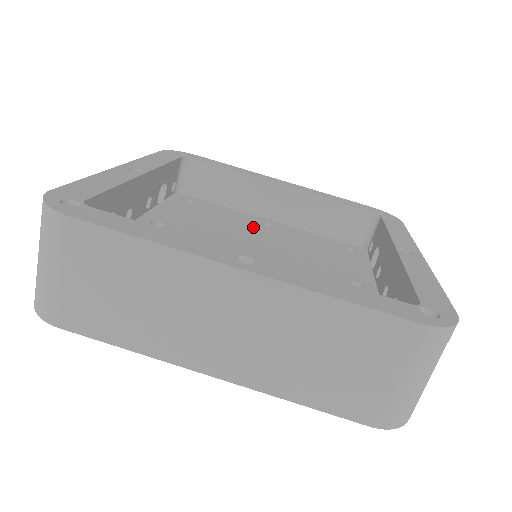
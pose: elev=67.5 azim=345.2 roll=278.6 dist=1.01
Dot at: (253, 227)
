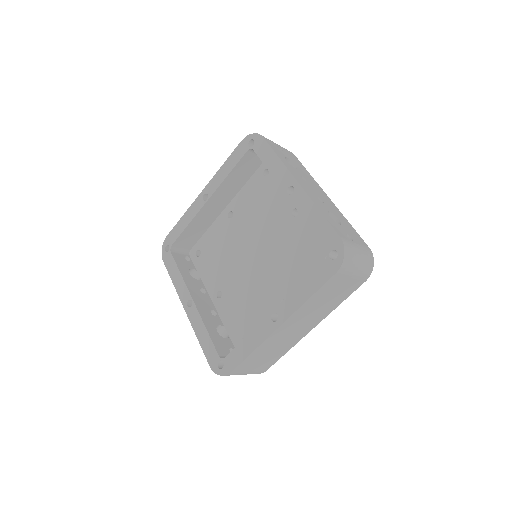
Dot at: (231, 231)
